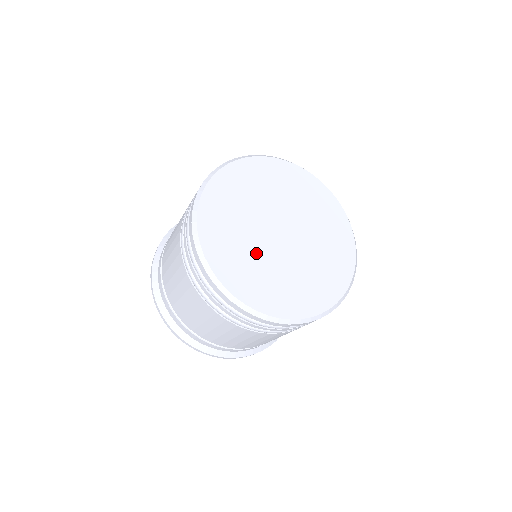
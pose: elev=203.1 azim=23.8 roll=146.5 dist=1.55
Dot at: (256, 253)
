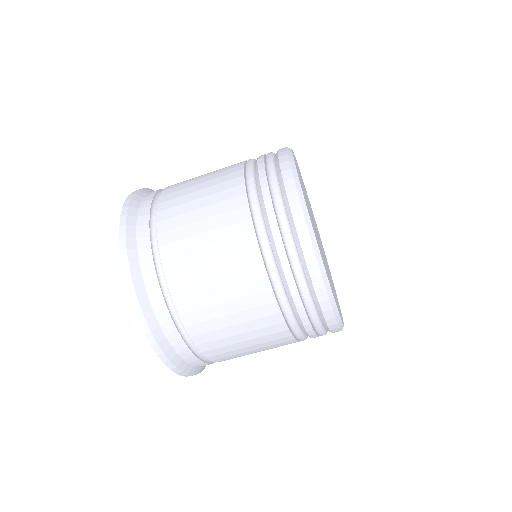
Dot at: occluded
